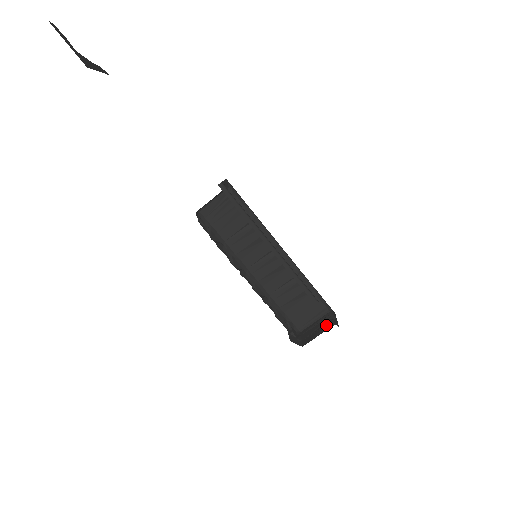
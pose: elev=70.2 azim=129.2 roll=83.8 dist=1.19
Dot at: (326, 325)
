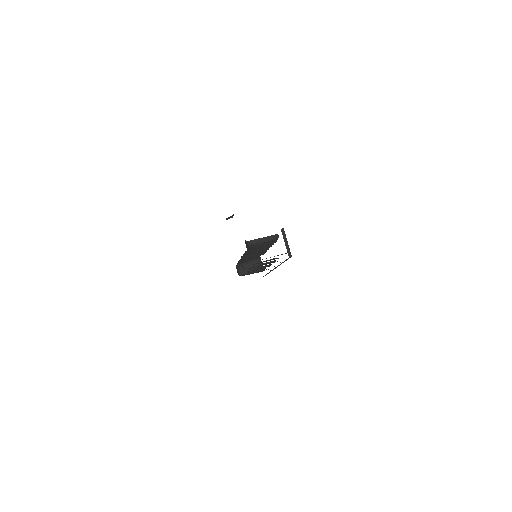
Dot at: occluded
